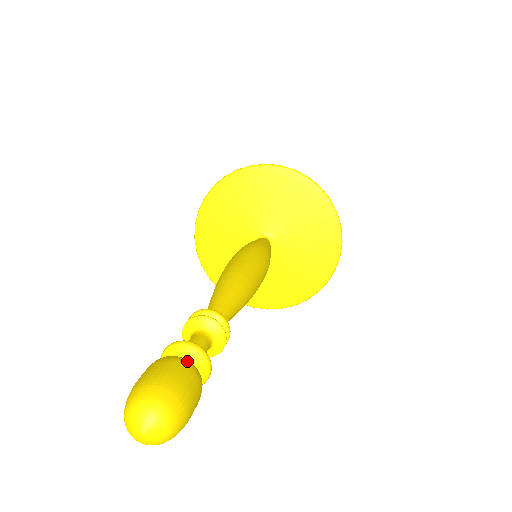
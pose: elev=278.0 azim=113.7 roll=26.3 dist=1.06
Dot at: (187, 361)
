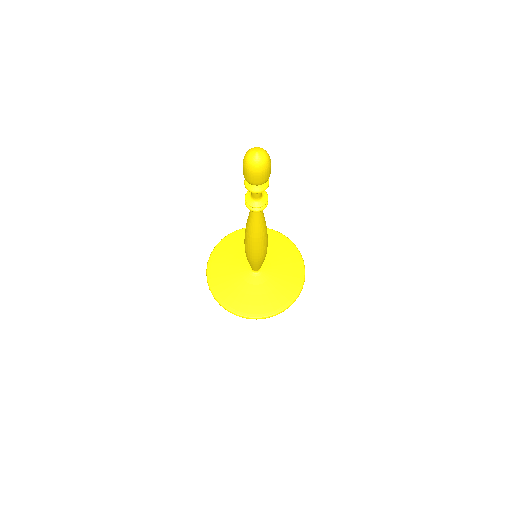
Dot at: occluded
